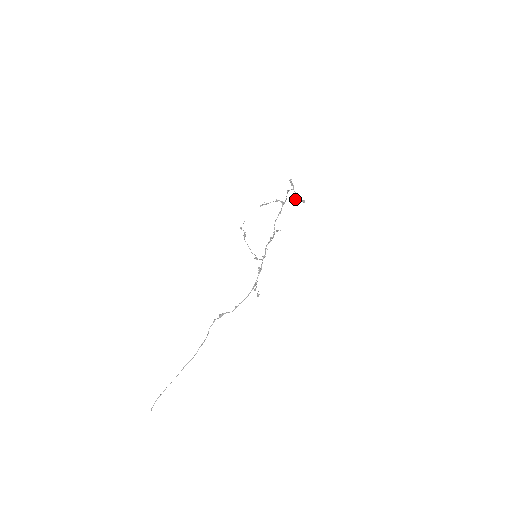
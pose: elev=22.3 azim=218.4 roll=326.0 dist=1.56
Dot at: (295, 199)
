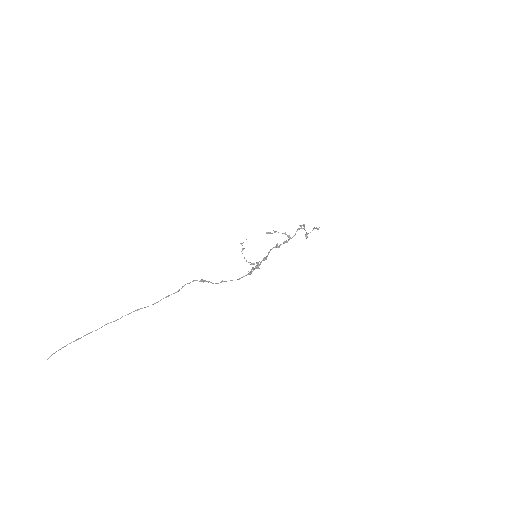
Dot at: occluded
